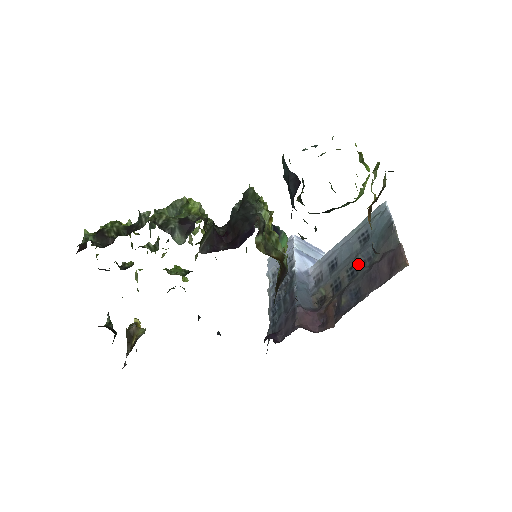
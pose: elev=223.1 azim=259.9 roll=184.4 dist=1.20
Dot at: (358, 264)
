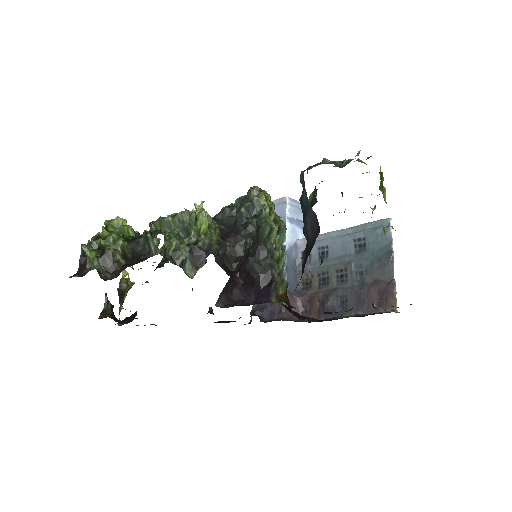
Dot at: (349, 271)
